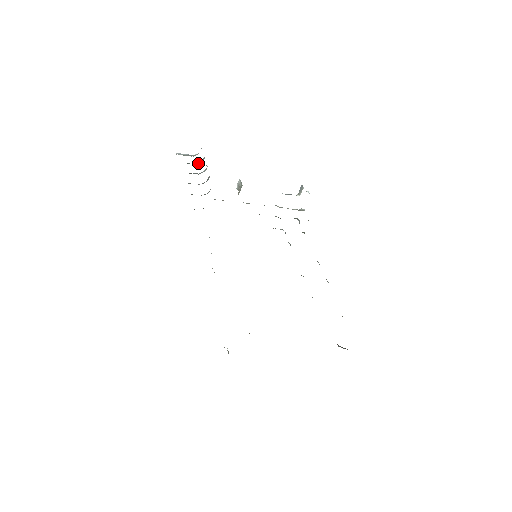
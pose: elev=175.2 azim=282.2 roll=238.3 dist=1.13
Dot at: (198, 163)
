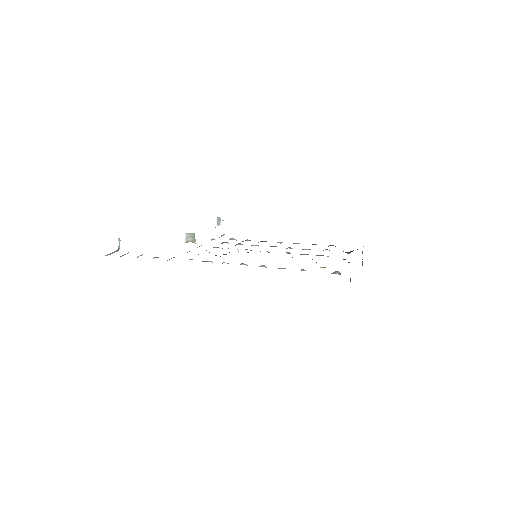
Dot at: occluded
